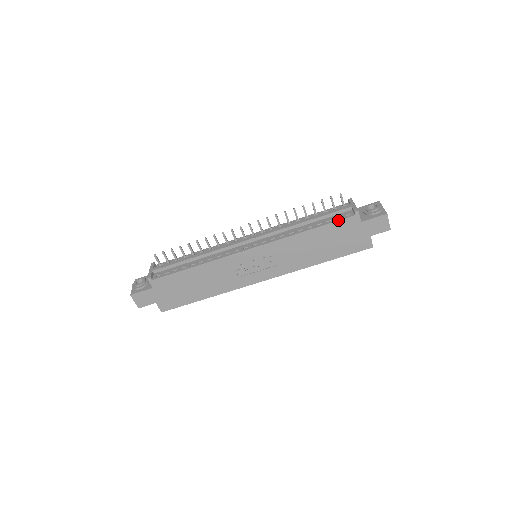
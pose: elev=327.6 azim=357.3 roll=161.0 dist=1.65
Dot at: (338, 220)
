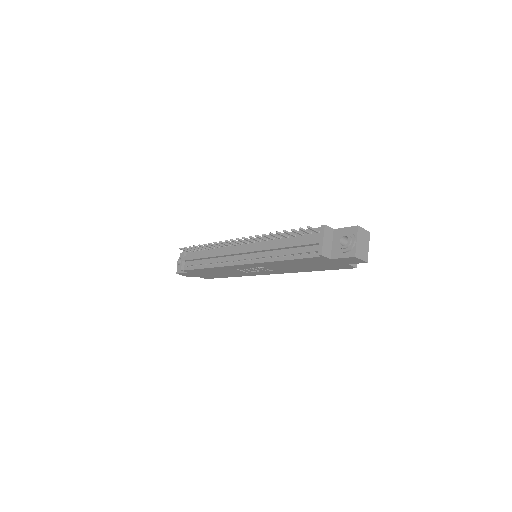
Dot at: (306, 258)
